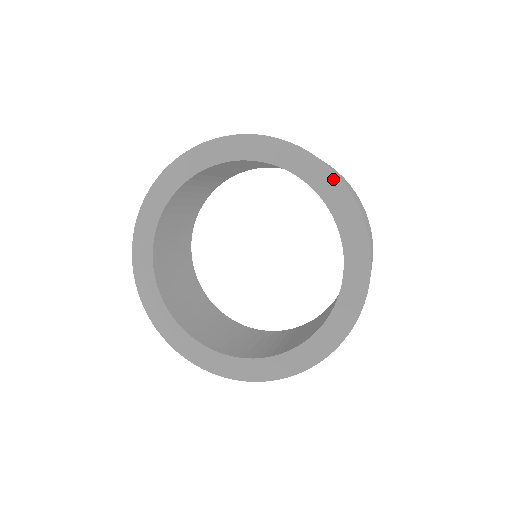
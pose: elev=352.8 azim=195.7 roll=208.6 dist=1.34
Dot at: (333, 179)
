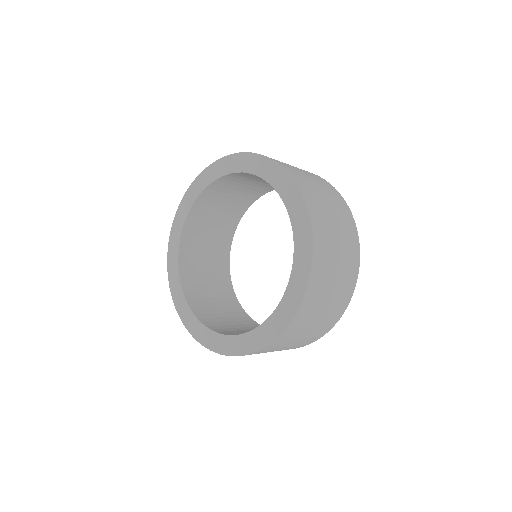
Dot at: (304, 212)
